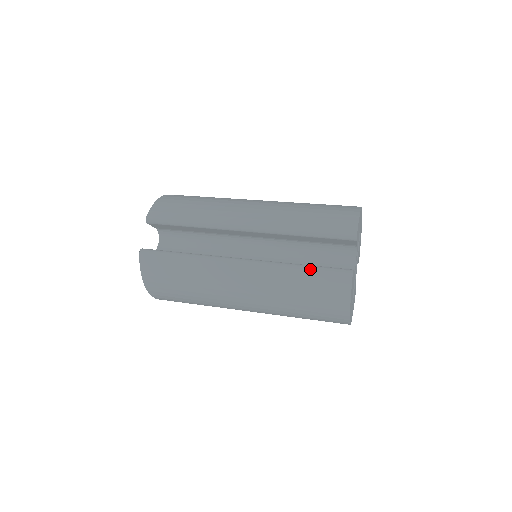
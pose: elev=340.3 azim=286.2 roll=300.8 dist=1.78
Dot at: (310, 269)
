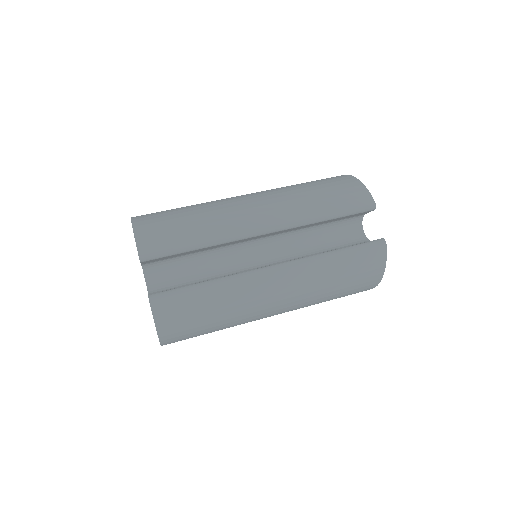
Dot at: (348, 251)
